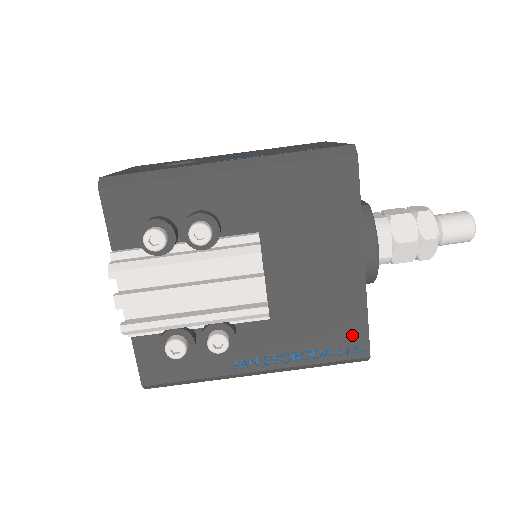
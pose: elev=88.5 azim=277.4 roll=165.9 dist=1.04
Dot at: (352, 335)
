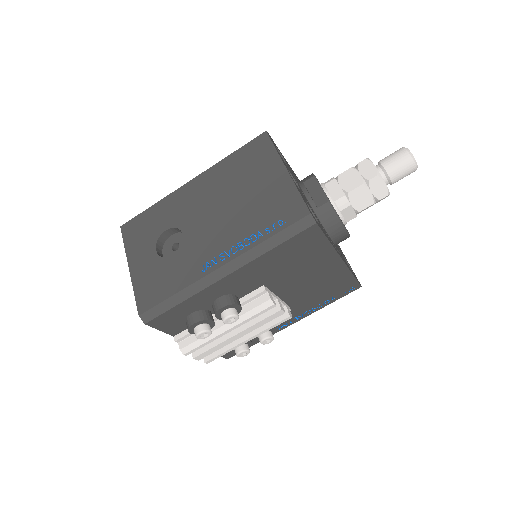
Dot at: (346, 286)
